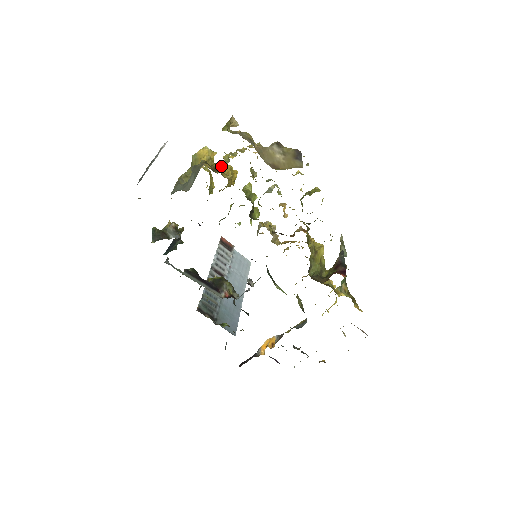
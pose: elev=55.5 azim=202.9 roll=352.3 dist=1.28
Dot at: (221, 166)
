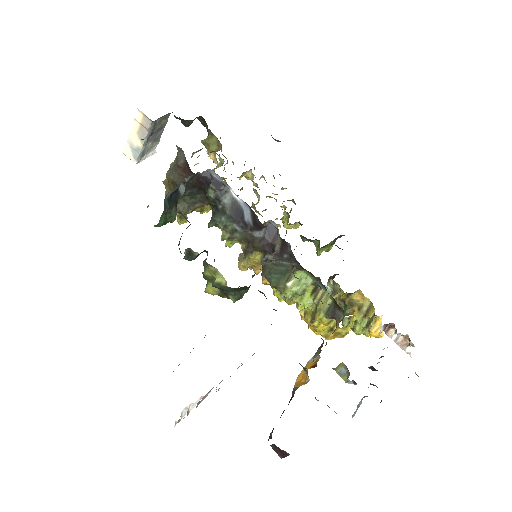
Dot at: occluded
